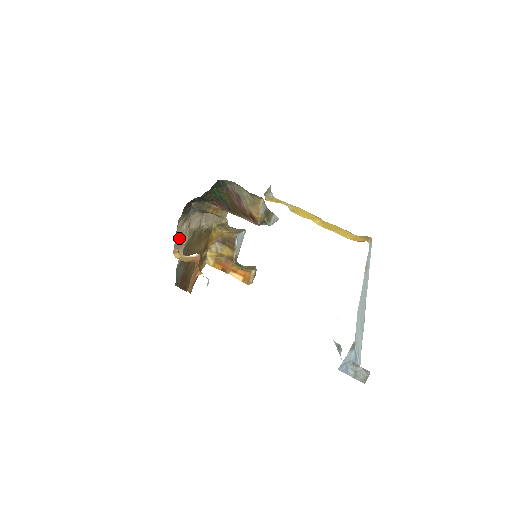
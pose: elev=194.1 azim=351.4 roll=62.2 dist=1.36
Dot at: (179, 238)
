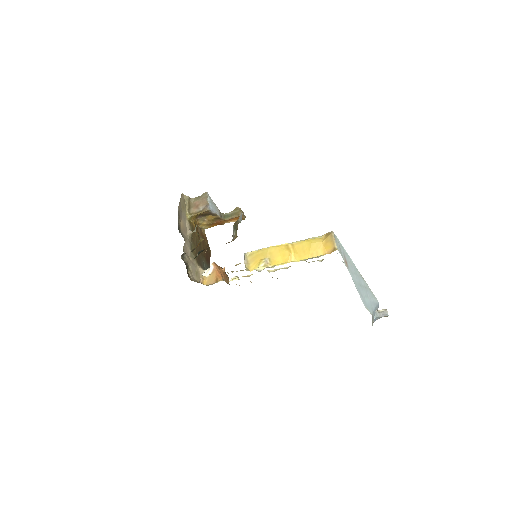
Dot at: (195, 273)
